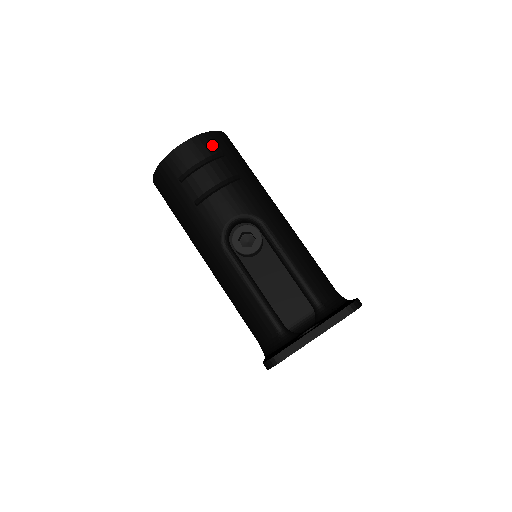
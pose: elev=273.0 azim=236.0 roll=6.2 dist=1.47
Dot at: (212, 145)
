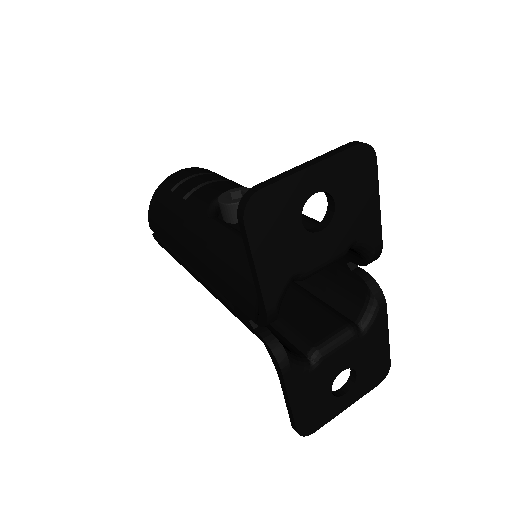
Dot at: (209, 171)
